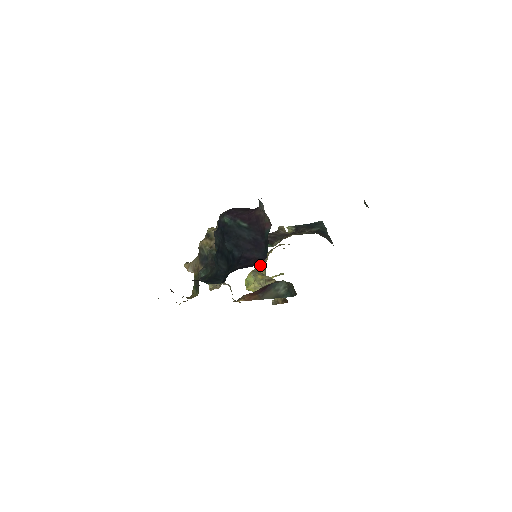
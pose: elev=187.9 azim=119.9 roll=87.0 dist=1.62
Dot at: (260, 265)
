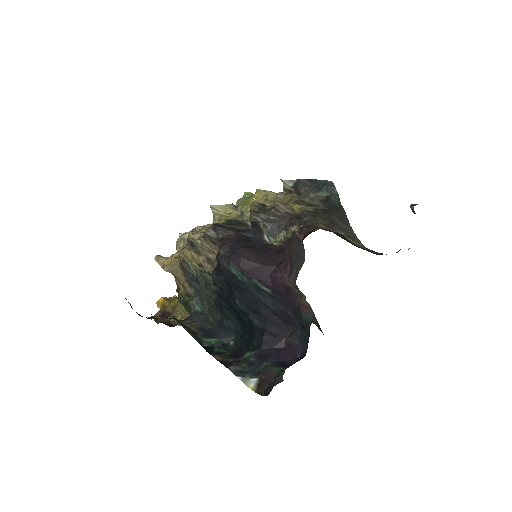
Dot at: occluded
